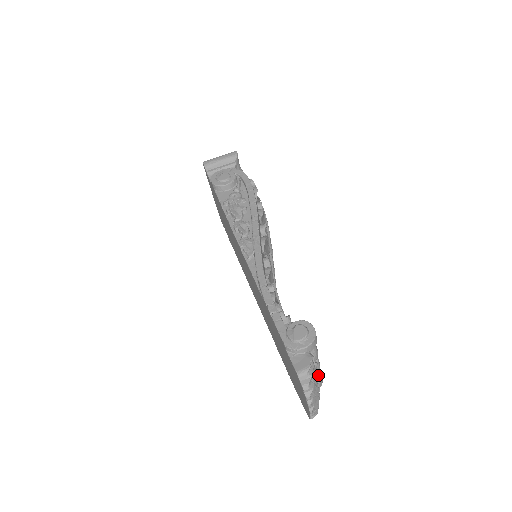
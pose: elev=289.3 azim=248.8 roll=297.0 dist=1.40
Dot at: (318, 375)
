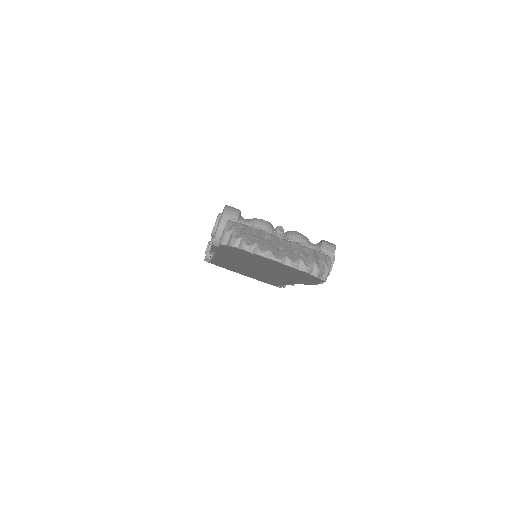
Dot at: (317, 245)
